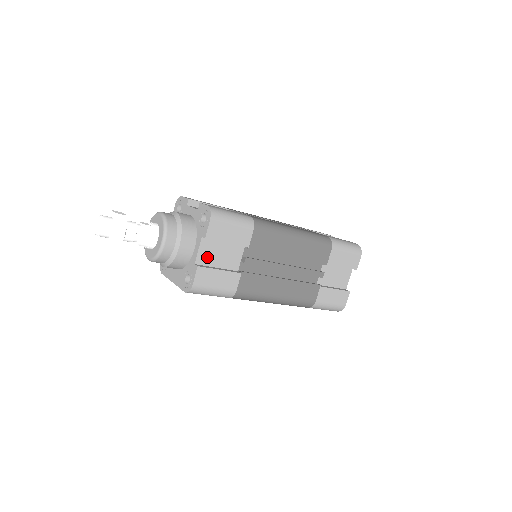
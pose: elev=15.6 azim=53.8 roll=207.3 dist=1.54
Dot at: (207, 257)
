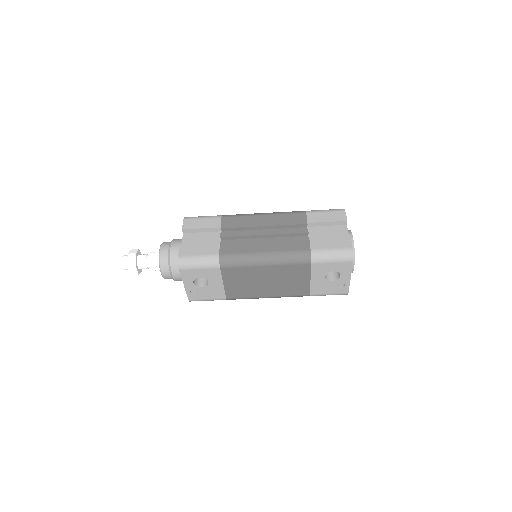
Dot at: (190, 243)
